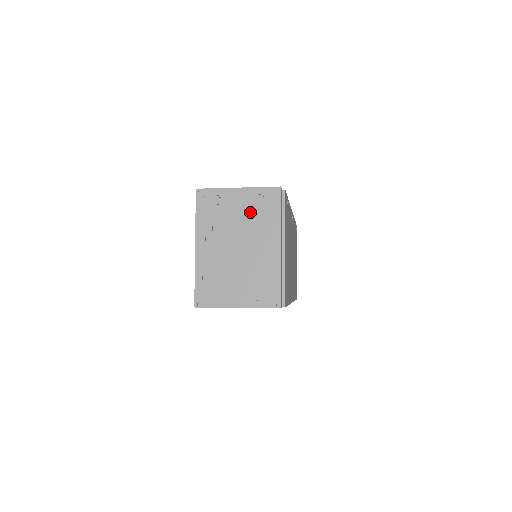
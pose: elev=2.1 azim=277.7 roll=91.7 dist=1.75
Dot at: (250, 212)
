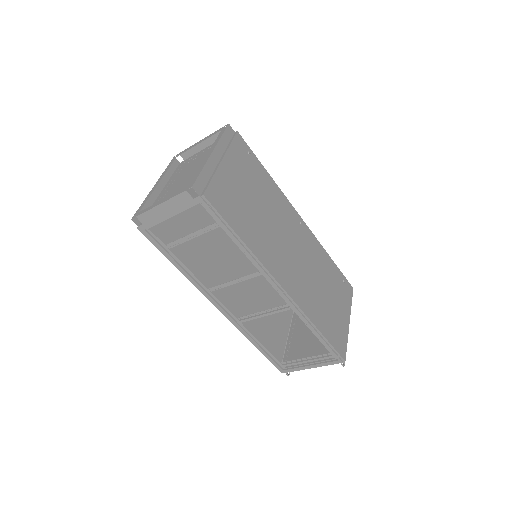
Dot at: (206, 155)
